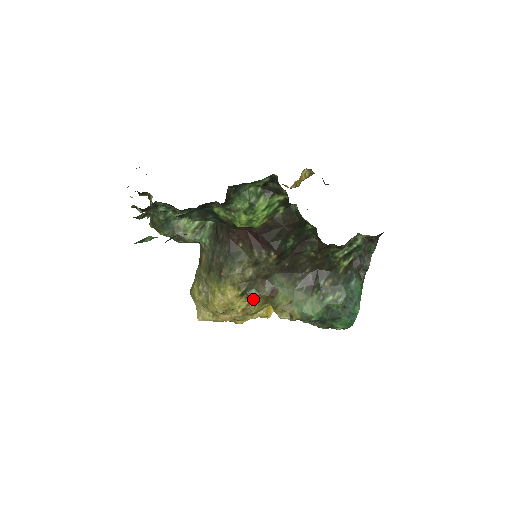
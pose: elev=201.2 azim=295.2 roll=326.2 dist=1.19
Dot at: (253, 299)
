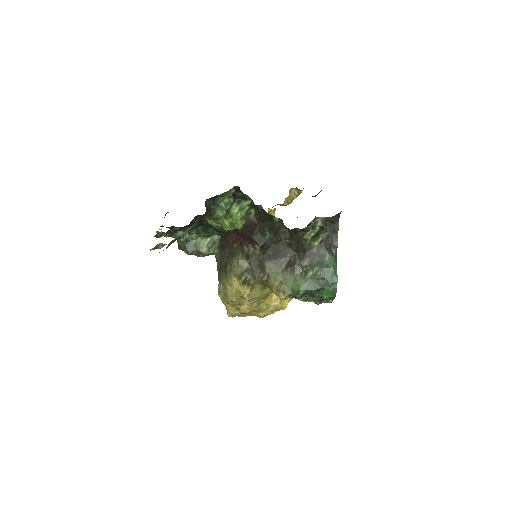
Dot at: (253, 285)
